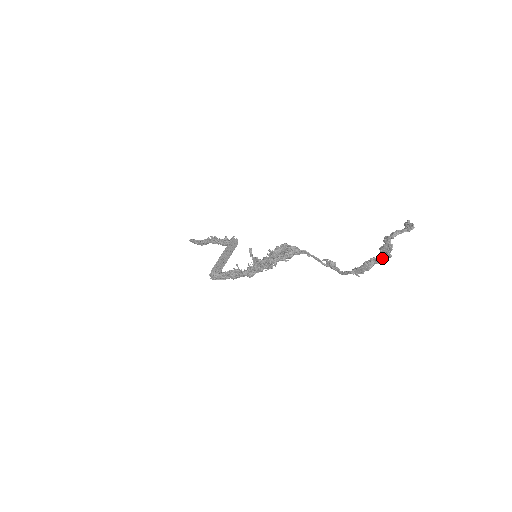
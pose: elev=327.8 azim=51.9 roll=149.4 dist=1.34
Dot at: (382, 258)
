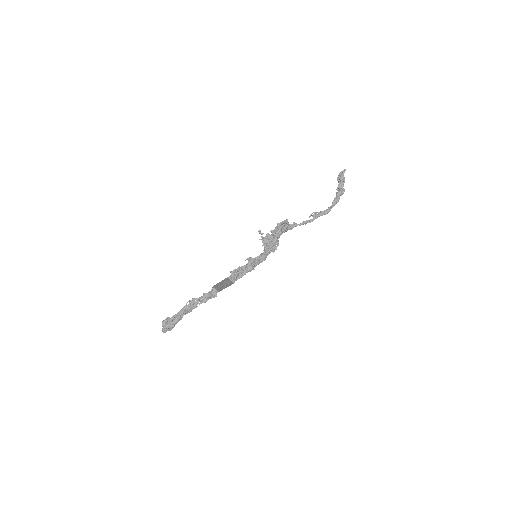
Dot at: occluded
